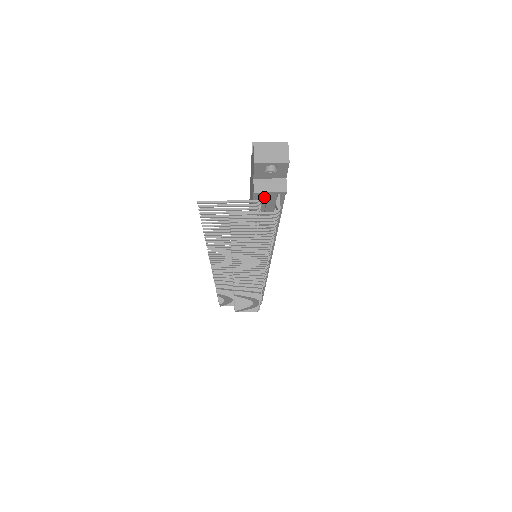
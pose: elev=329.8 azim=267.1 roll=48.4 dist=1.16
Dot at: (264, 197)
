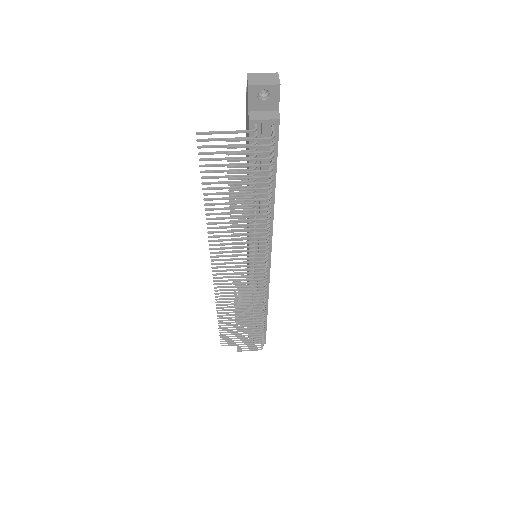
Dot at: (259, 133)
